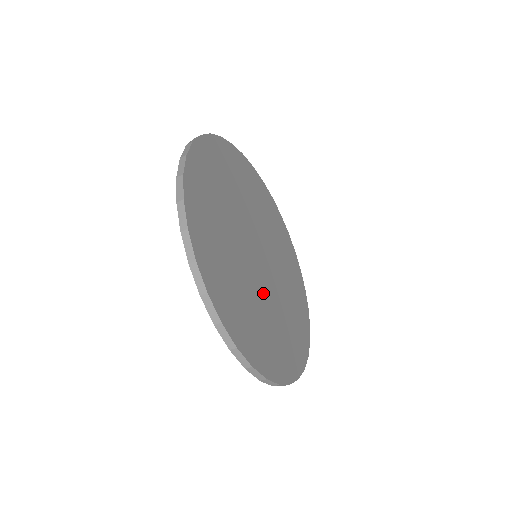
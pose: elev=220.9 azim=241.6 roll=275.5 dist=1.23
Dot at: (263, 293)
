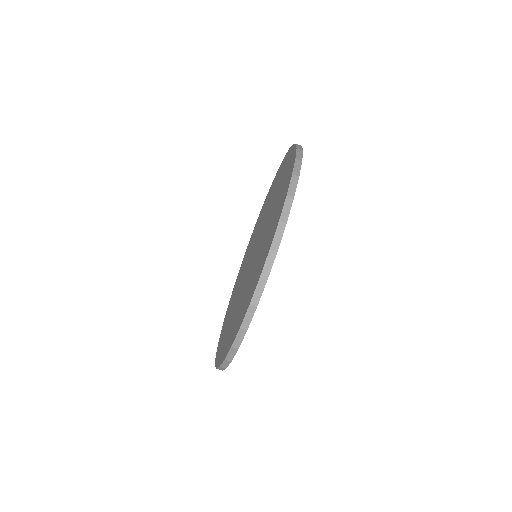
Dot at: occluded
